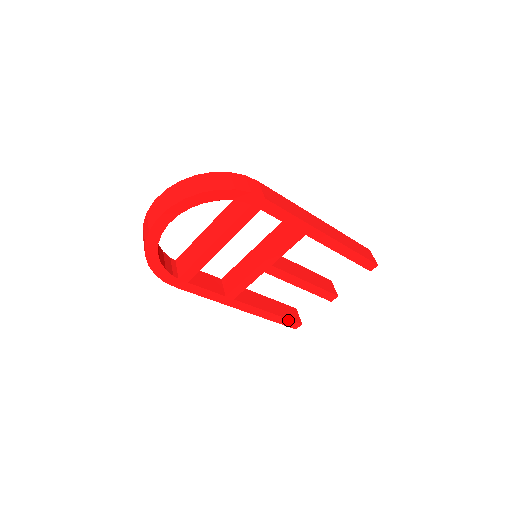
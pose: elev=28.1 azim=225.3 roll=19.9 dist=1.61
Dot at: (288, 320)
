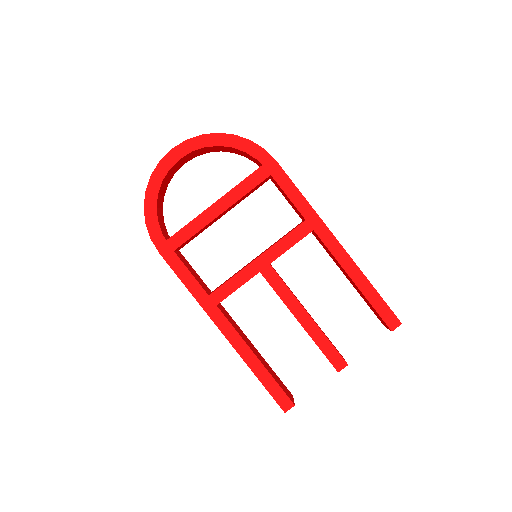
Dot at: (277, 385)
